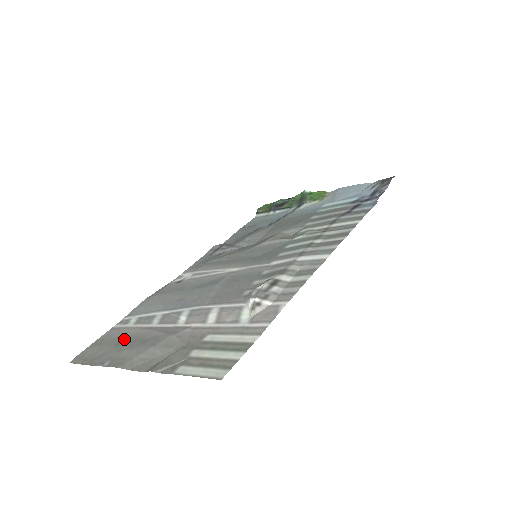
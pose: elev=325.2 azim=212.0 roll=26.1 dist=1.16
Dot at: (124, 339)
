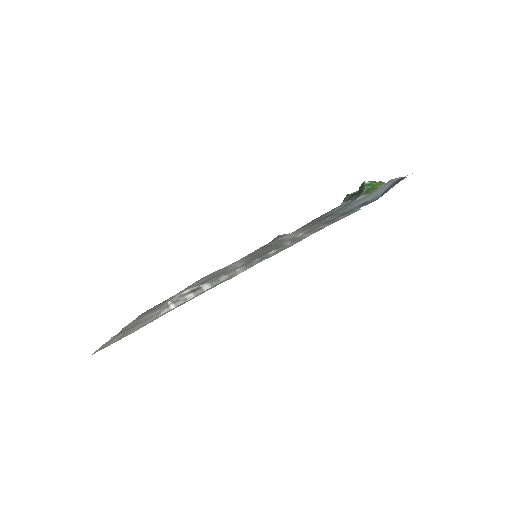
Dot at: occluded
